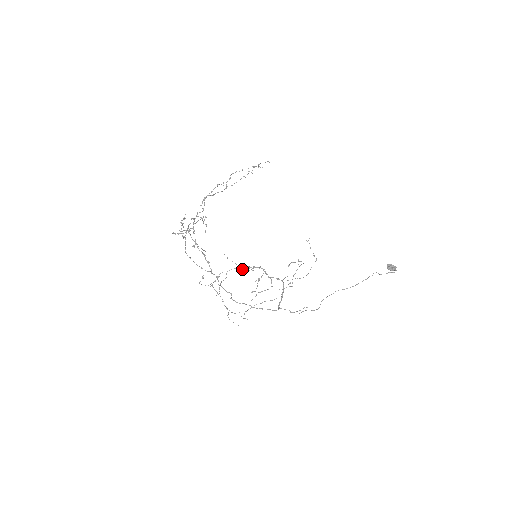
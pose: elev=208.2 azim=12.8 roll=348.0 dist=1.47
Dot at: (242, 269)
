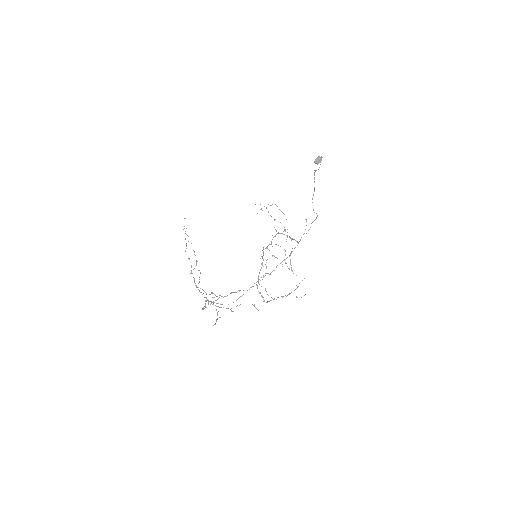
Dot at: occluded
